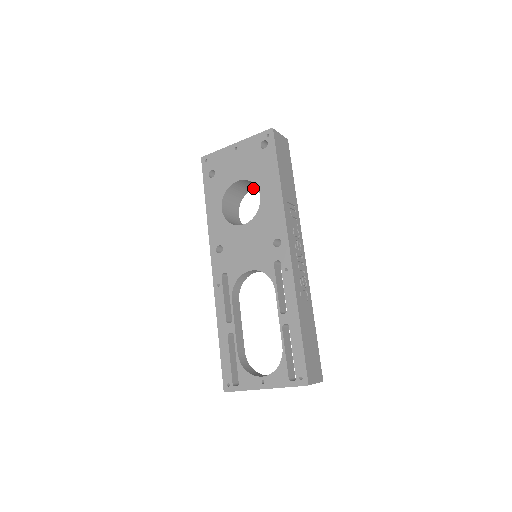
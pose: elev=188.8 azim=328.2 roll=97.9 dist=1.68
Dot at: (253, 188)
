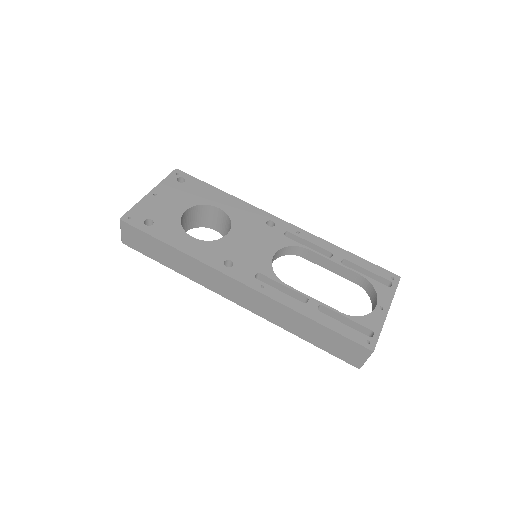
Dot at: occluded
